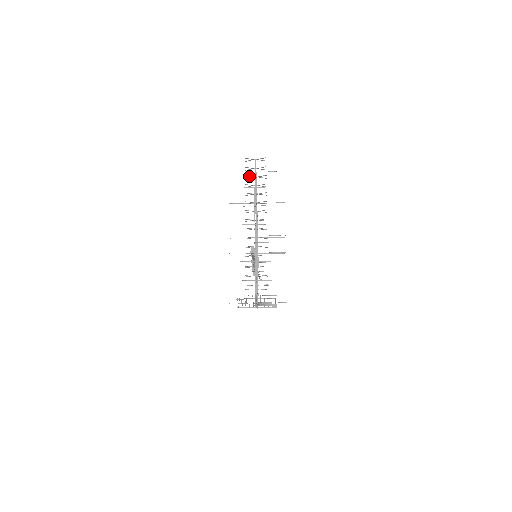
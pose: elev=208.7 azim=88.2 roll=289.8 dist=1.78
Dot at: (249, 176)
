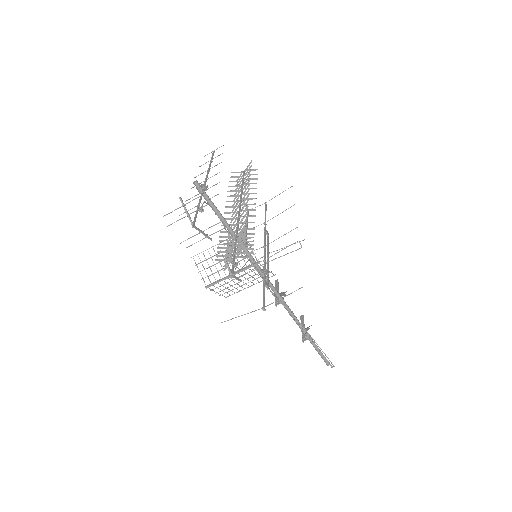
Dot at: (235, 181)
